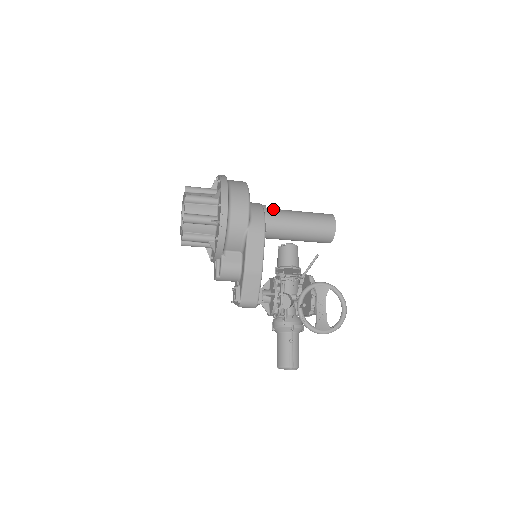
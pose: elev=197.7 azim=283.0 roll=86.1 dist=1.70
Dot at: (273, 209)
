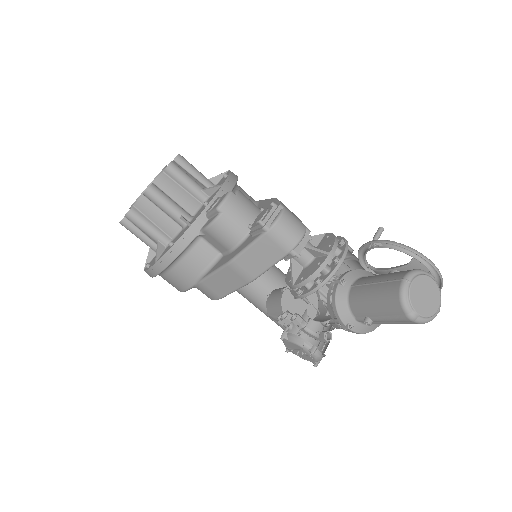
Dot at: occluded
